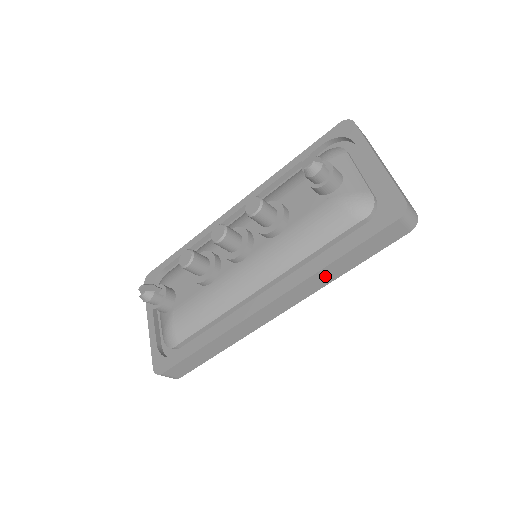
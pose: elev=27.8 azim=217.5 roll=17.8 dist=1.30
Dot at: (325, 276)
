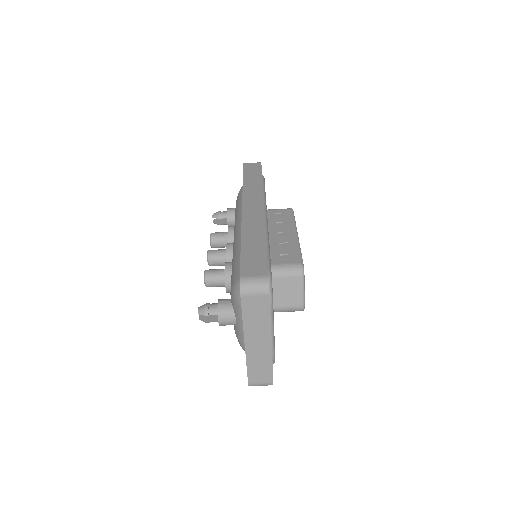
Dot at: (252, 186)
